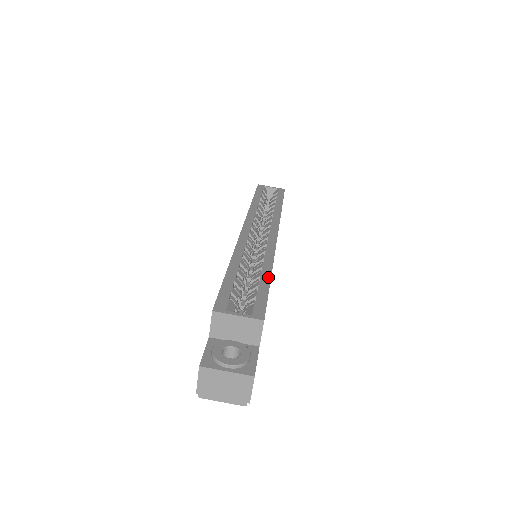
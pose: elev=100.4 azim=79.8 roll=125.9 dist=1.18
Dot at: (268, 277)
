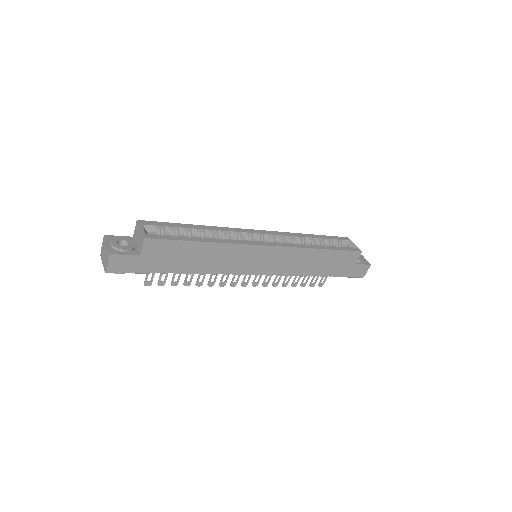
Dot at: (198, 240)
